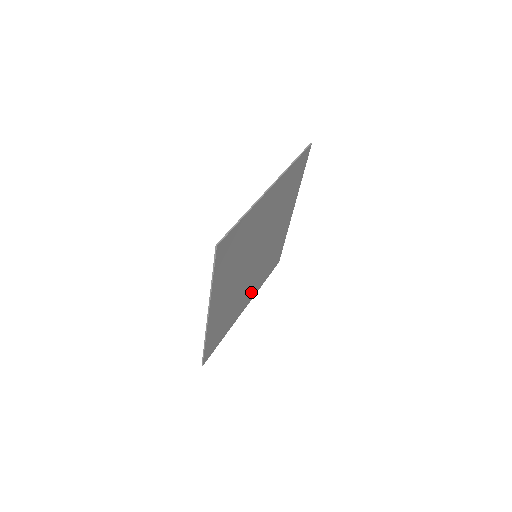
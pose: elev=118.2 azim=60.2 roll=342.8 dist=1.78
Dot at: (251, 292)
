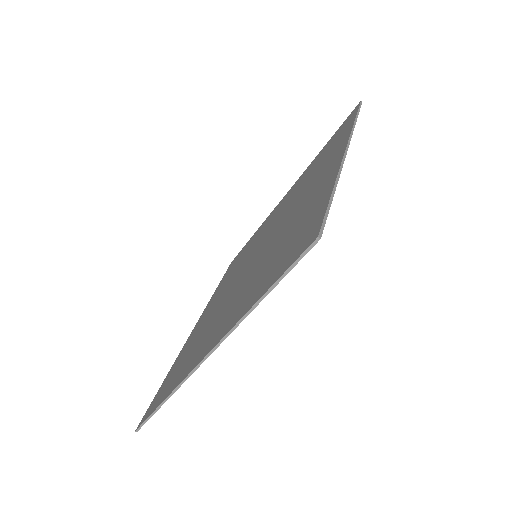
Dot at: occluded
